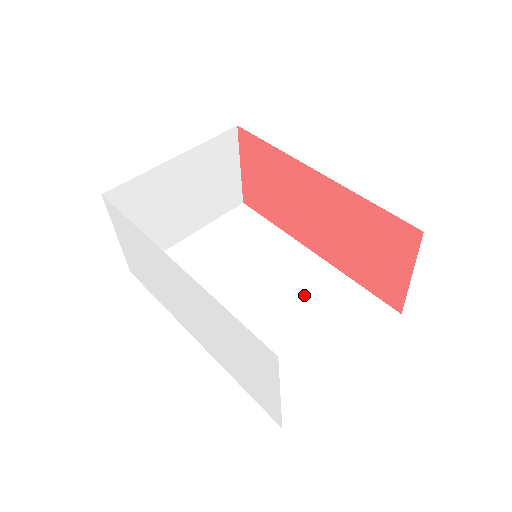
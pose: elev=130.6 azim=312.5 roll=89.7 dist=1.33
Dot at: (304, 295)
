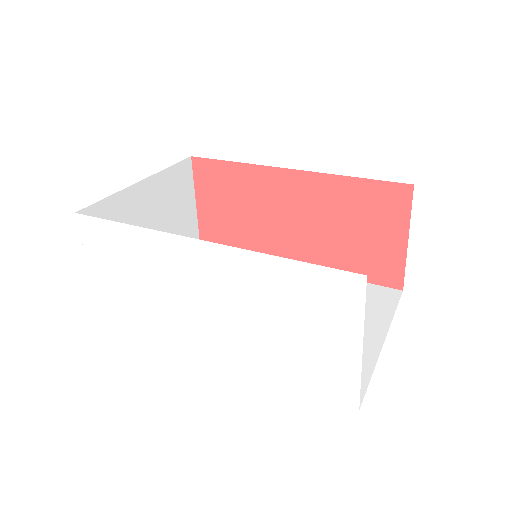
Dot at: occluded
